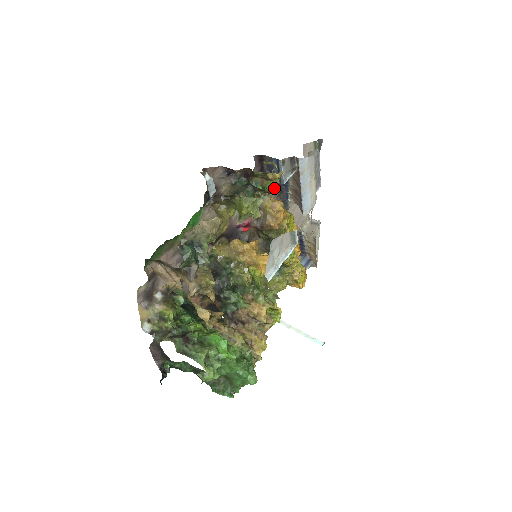
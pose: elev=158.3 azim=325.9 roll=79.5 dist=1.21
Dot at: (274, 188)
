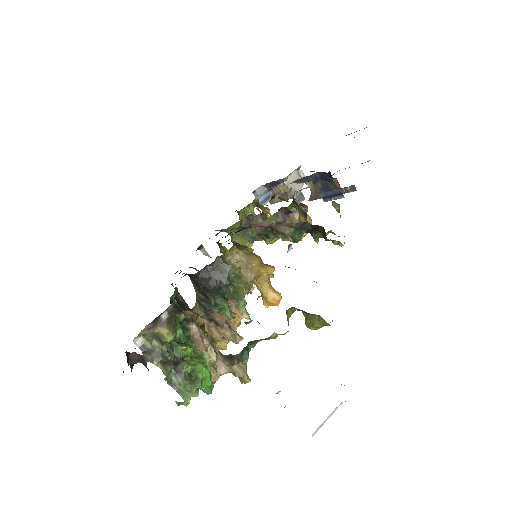
Dot at: occluded
